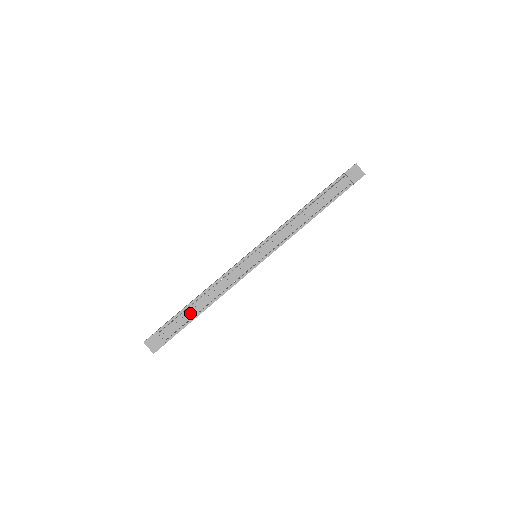
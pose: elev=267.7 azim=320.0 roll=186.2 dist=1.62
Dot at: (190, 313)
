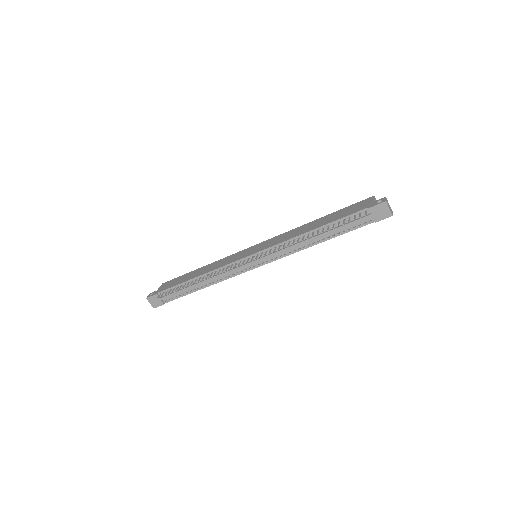
Dot at: (186, 289)
